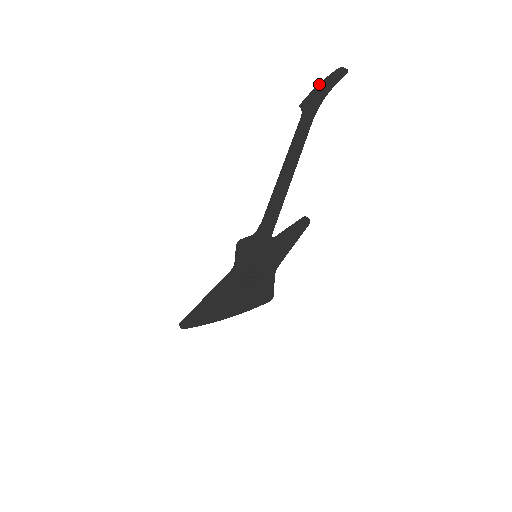
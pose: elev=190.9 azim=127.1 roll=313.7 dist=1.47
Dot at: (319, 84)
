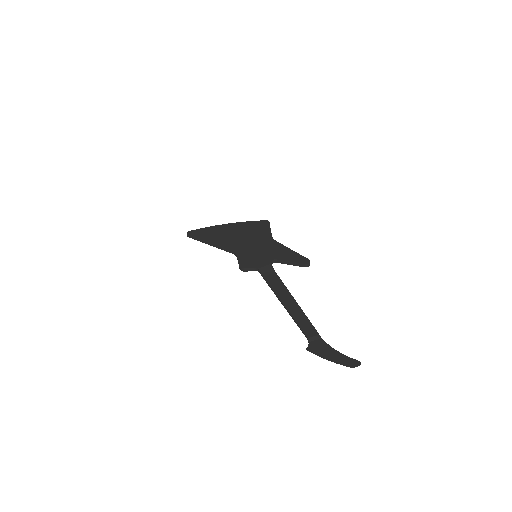
Dot at: (328, 360)
